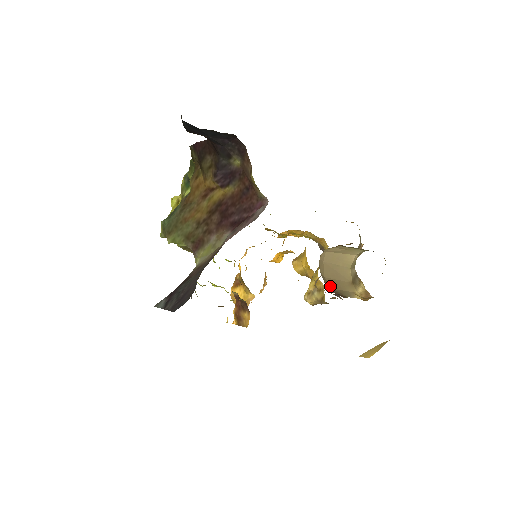
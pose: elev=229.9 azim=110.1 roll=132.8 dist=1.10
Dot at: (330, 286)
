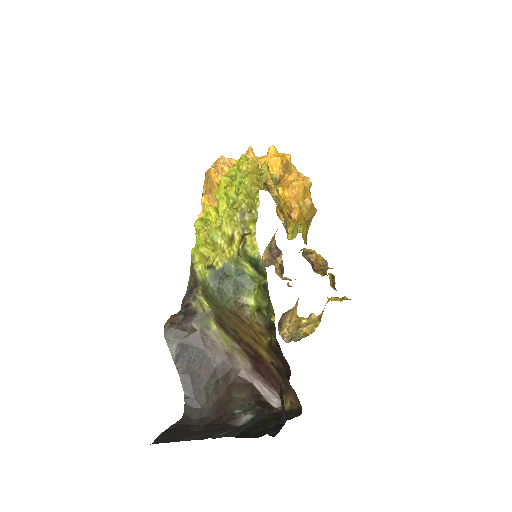
Dot at: (280, 319)
